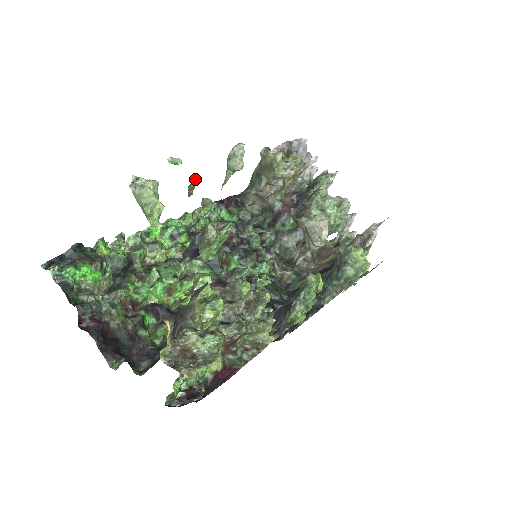
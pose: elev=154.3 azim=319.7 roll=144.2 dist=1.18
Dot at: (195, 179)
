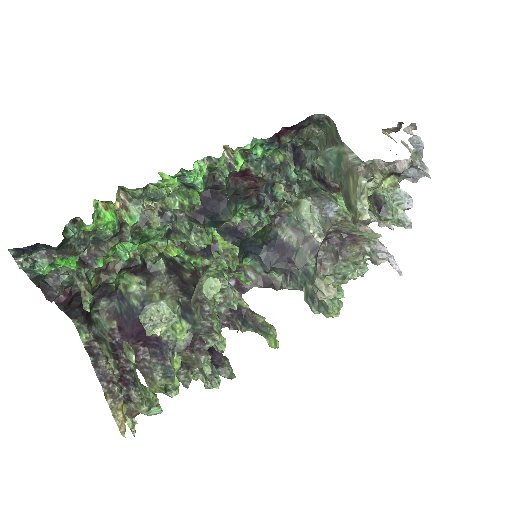
Dot at: occluded
